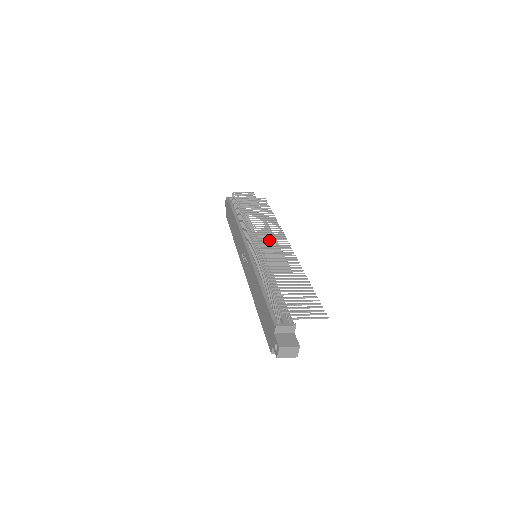
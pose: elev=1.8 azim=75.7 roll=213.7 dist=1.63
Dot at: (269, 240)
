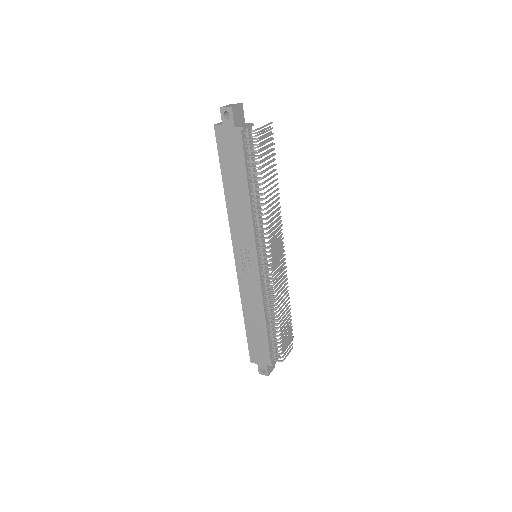
Dot at: (279, 254)
